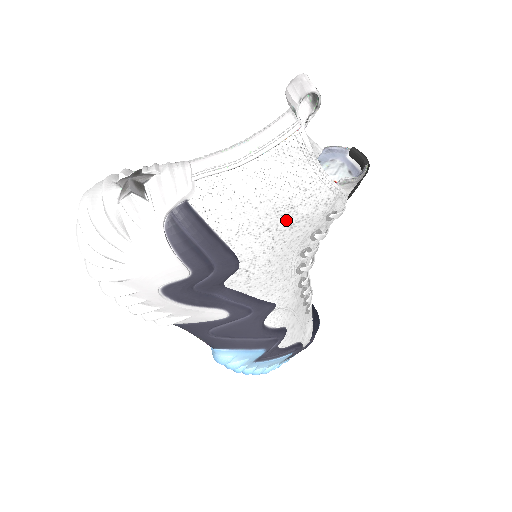
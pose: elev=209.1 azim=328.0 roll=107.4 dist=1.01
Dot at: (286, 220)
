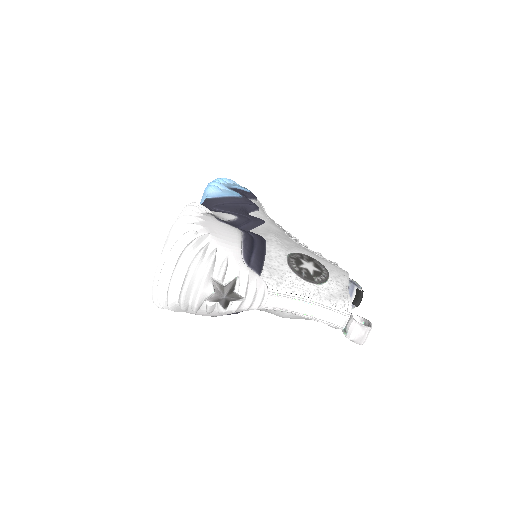
Dot at: occluded
